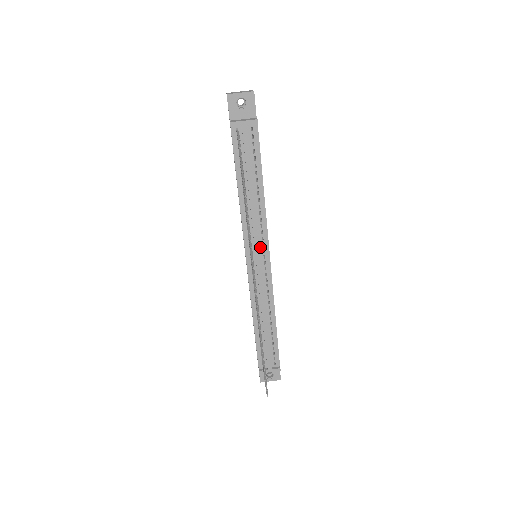
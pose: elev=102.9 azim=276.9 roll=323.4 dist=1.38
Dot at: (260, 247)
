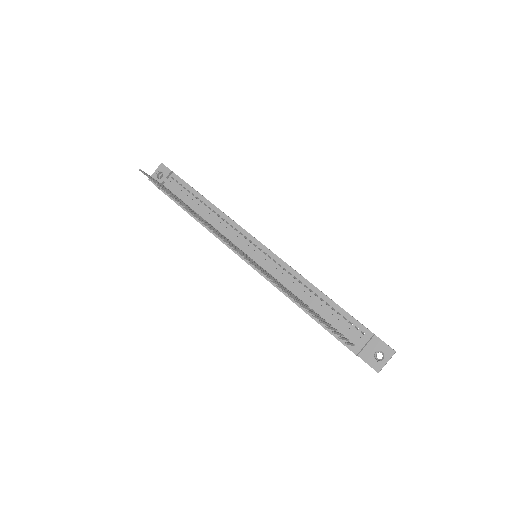
Dot at: (245, 241)
